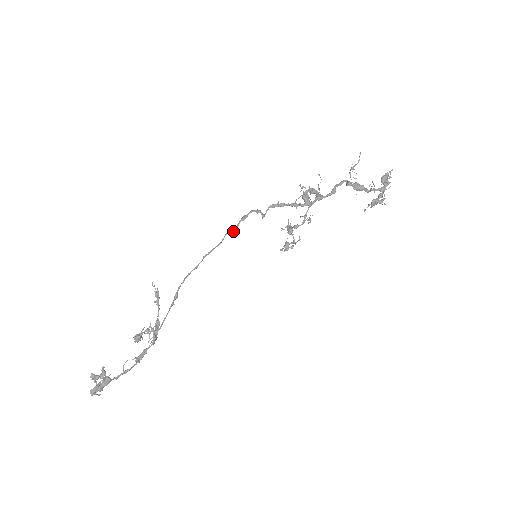
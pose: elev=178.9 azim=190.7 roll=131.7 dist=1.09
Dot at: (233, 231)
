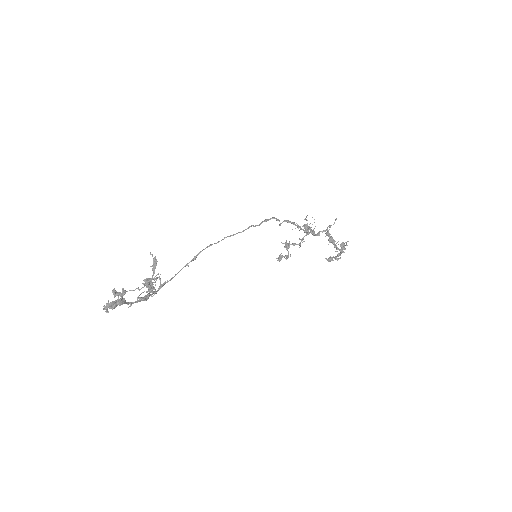
Dot at: (258, 225)
